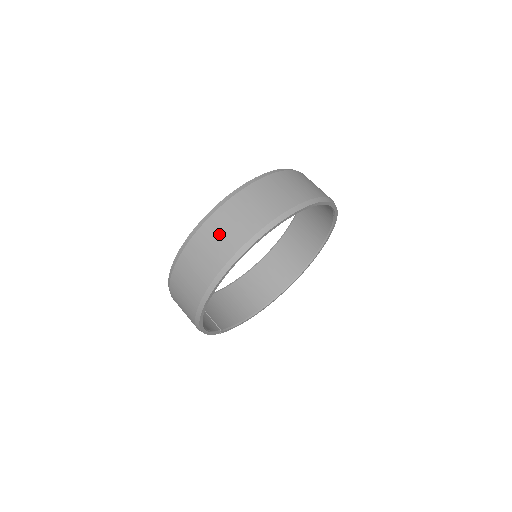
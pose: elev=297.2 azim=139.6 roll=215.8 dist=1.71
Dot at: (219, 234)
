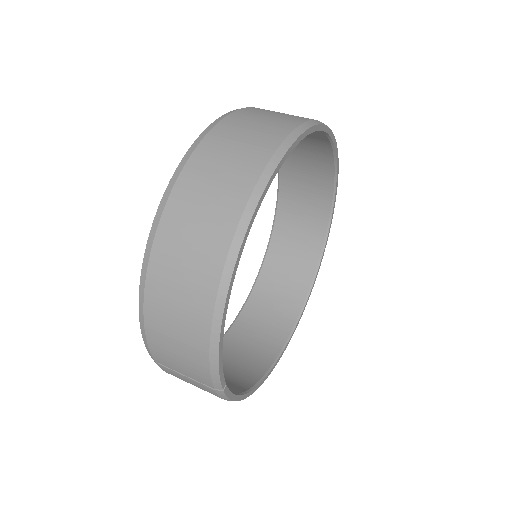
Dot at: (250, 125)
